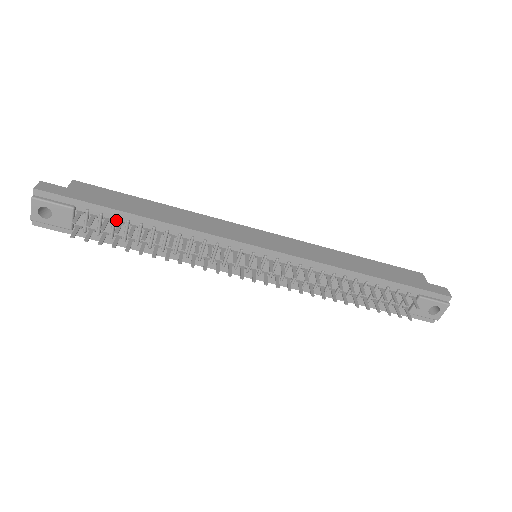
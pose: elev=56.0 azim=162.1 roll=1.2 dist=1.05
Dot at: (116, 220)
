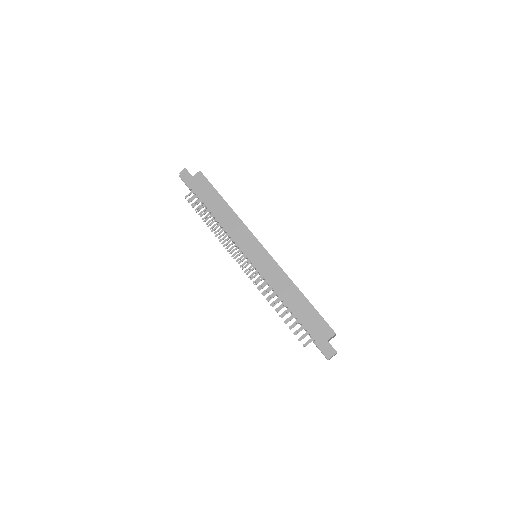
Dot at: (203, 203)
